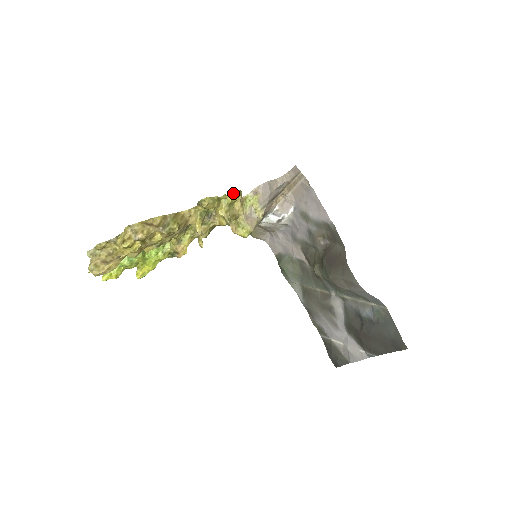
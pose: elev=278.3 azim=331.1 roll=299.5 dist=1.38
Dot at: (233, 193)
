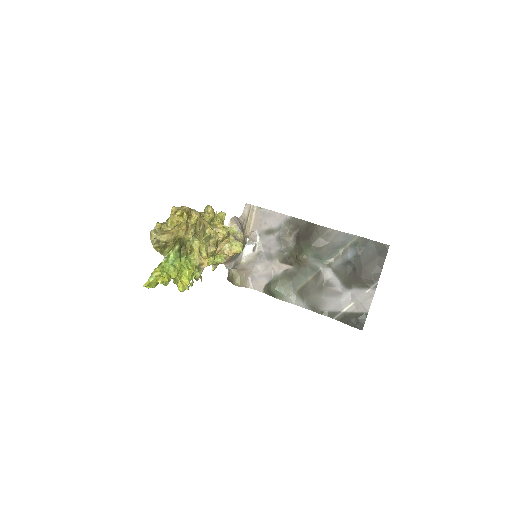
Dot at: (221, 212)
